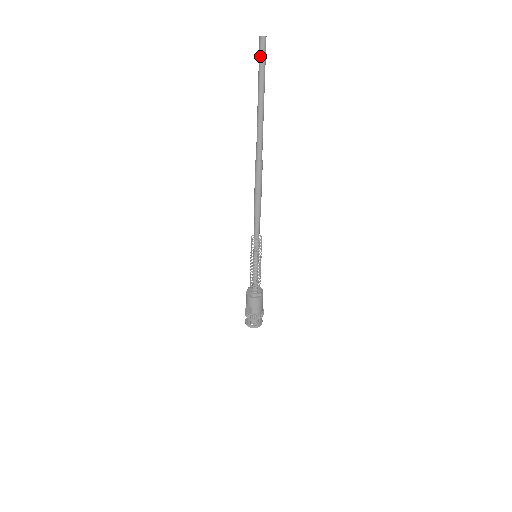
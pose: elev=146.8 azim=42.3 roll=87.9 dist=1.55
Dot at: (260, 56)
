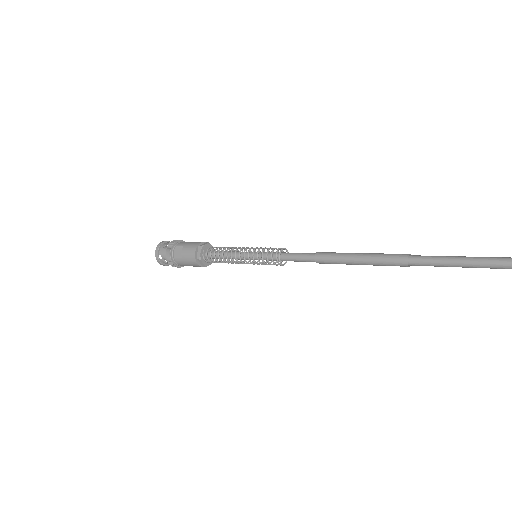
Dot at: out of frame
